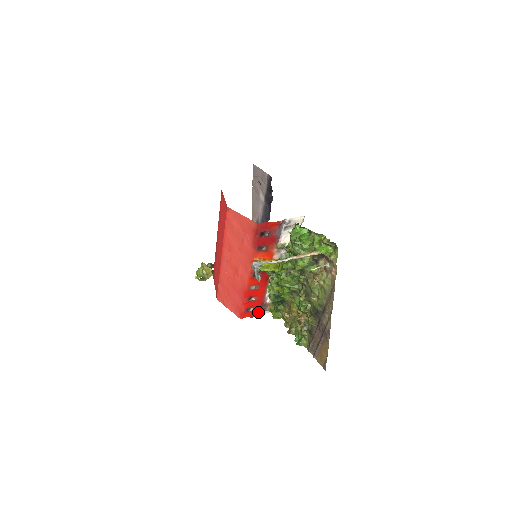
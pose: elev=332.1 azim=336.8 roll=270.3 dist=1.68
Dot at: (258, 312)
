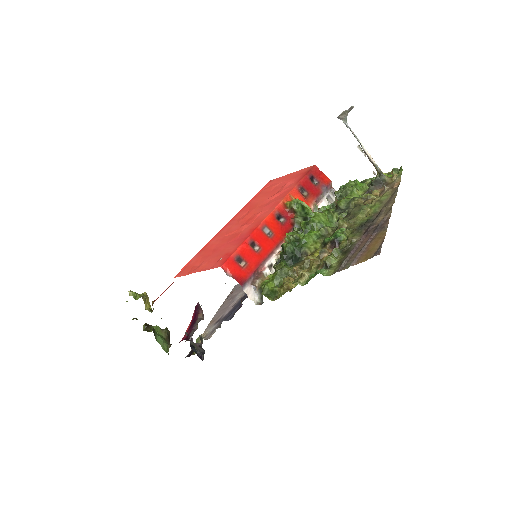
Dot at: (245, 277)
